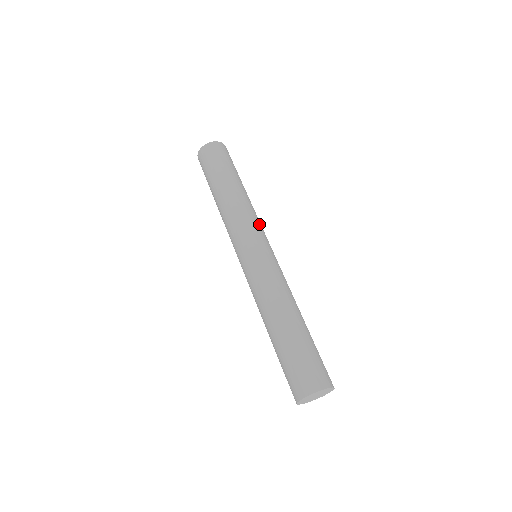
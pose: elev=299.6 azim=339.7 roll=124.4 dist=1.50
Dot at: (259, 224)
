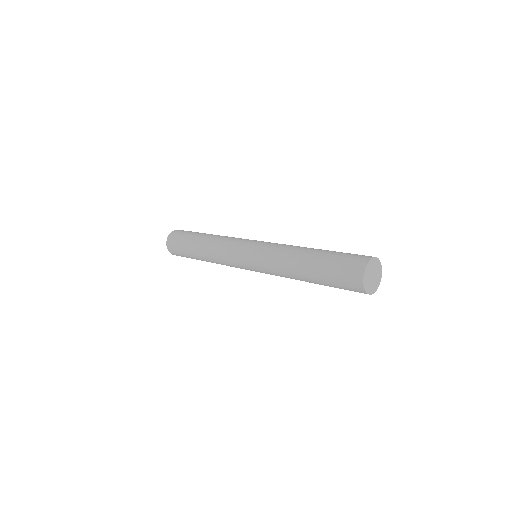
Dot at: occluded
